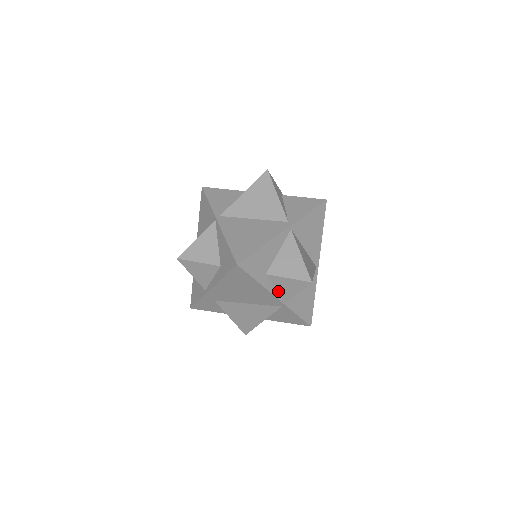
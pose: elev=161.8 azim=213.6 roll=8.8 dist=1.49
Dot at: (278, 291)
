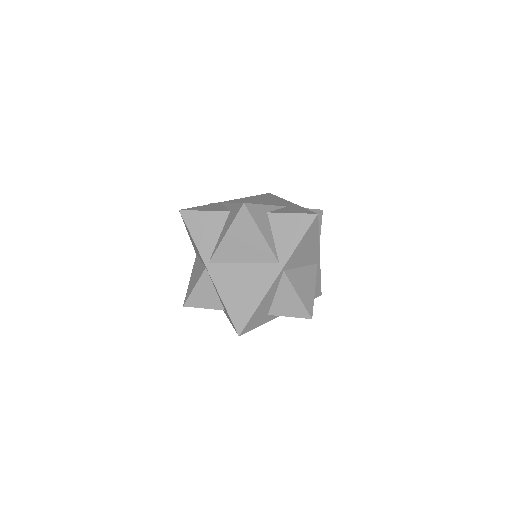
Dot at: occluded
